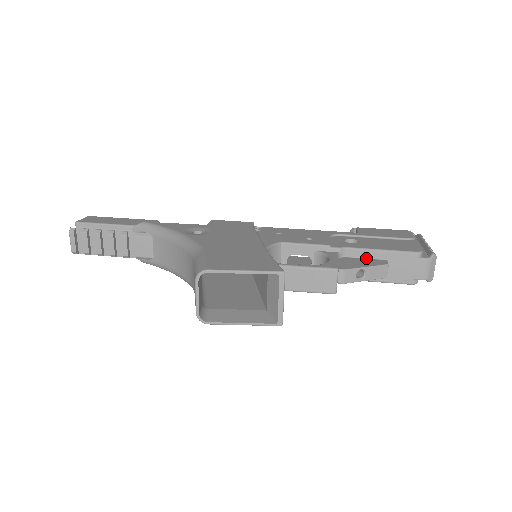
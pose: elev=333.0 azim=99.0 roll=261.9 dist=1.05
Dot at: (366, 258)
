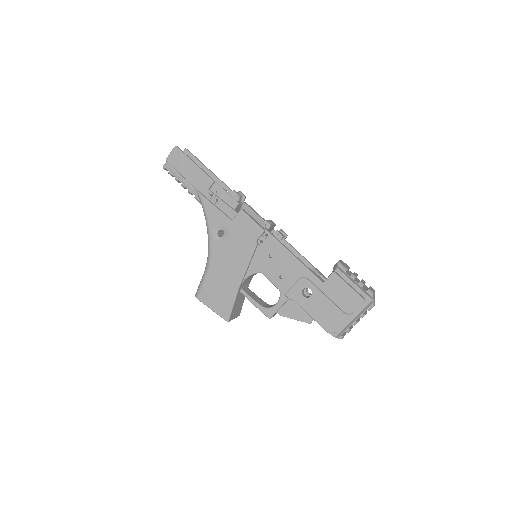
Dot at: occluded
